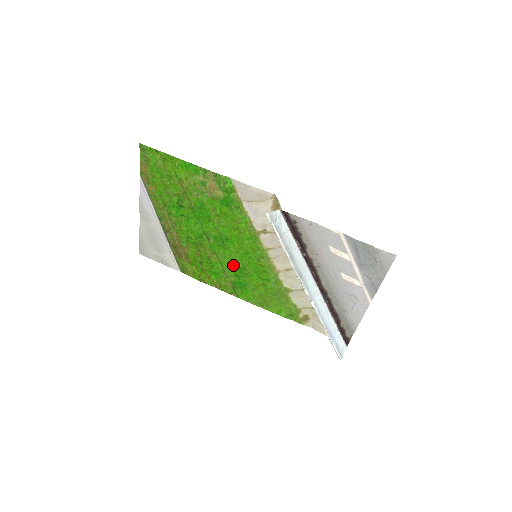
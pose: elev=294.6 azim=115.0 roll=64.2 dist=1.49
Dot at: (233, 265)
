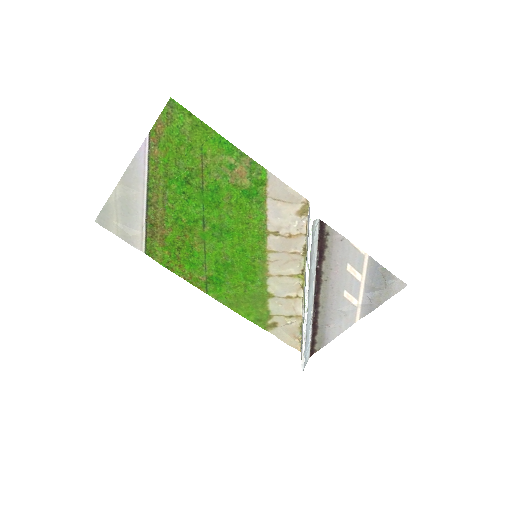
Dot at: (220, 259)
